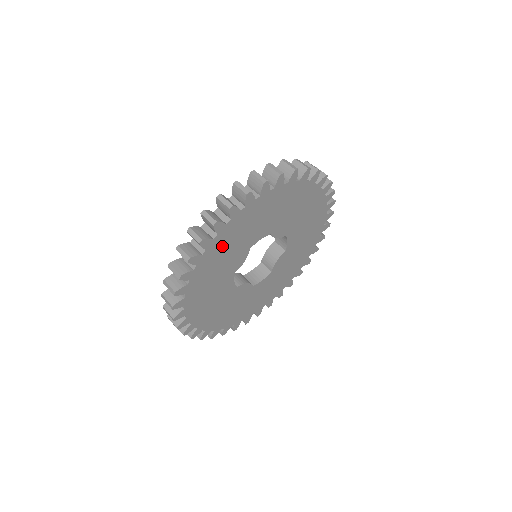
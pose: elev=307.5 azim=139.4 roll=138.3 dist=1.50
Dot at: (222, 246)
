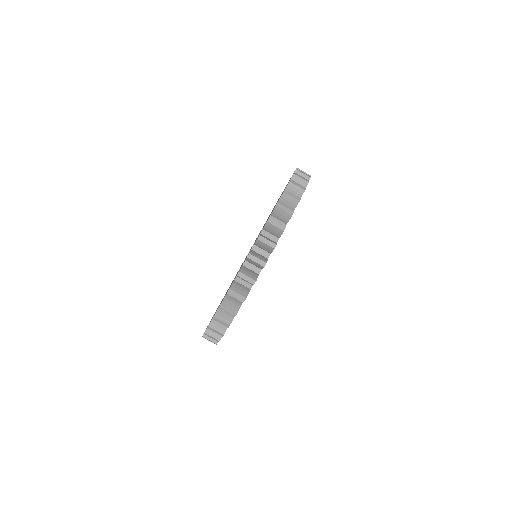
Dot at: occluded
